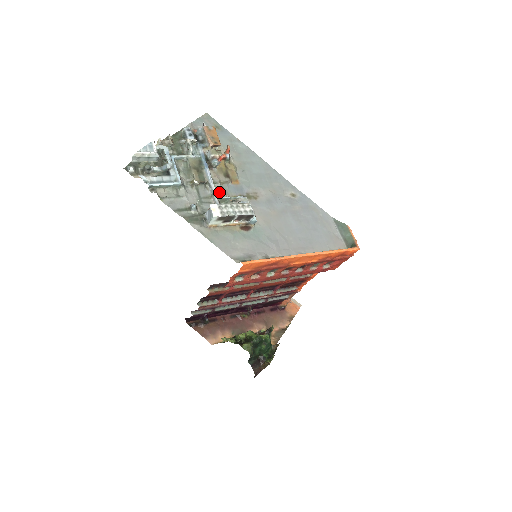
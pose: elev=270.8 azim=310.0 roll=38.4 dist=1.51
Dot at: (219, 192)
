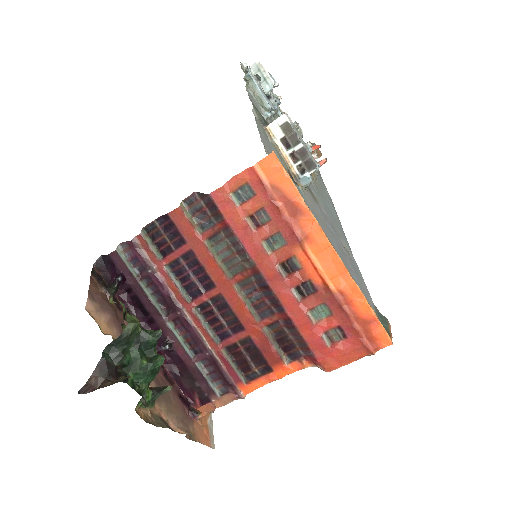
Dot at: occluded
